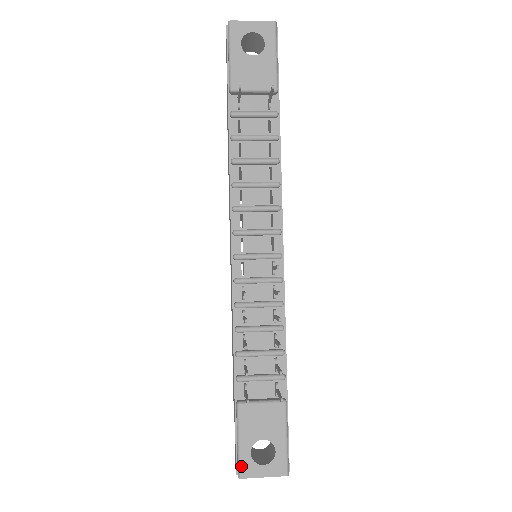
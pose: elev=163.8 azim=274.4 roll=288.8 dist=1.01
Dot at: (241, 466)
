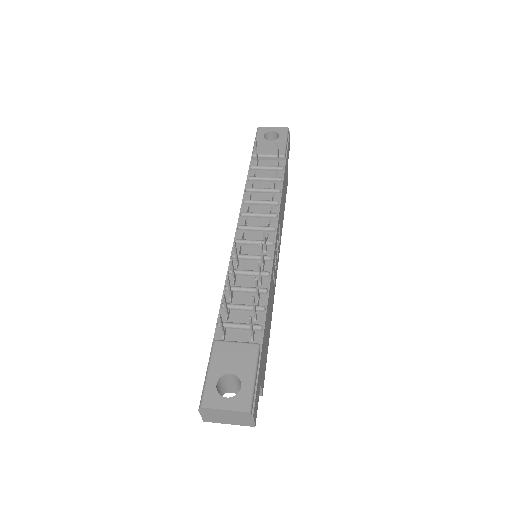
Dot at: (204, 395)
